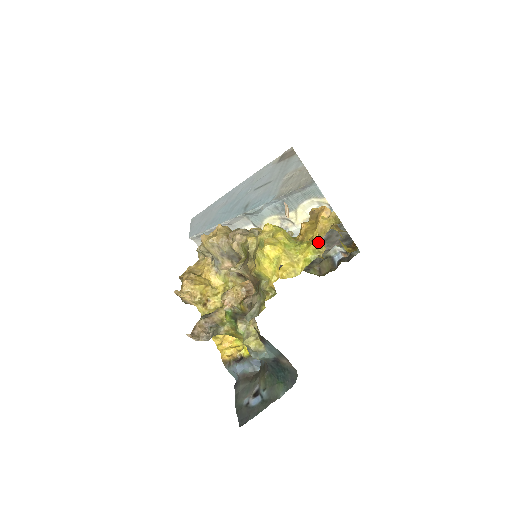
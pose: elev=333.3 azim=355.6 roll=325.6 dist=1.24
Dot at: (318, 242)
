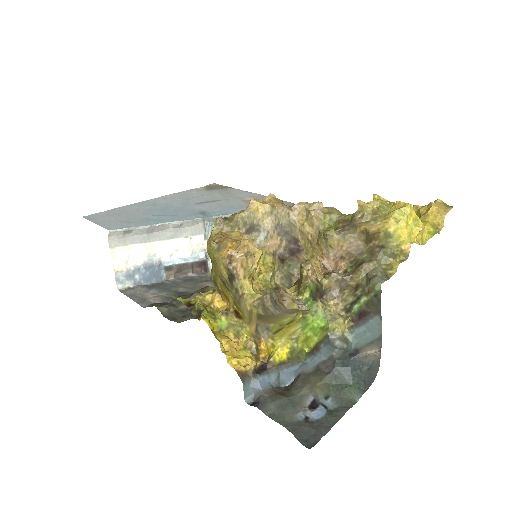
Dot at: (434, 220)
